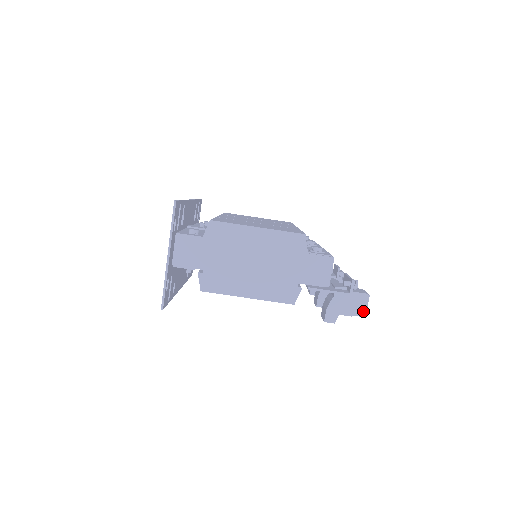
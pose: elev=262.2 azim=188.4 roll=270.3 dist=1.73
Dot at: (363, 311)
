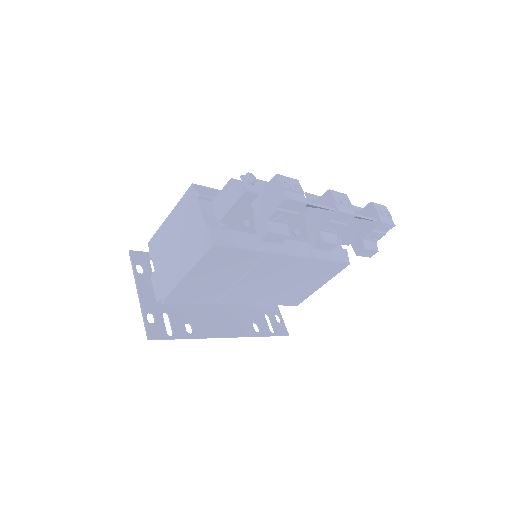
Dot at: (282, 194)
